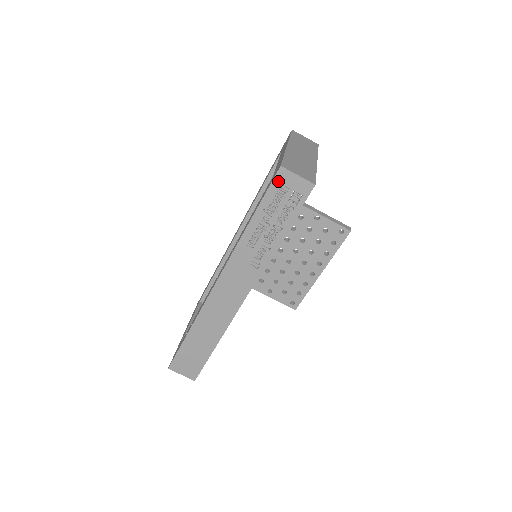
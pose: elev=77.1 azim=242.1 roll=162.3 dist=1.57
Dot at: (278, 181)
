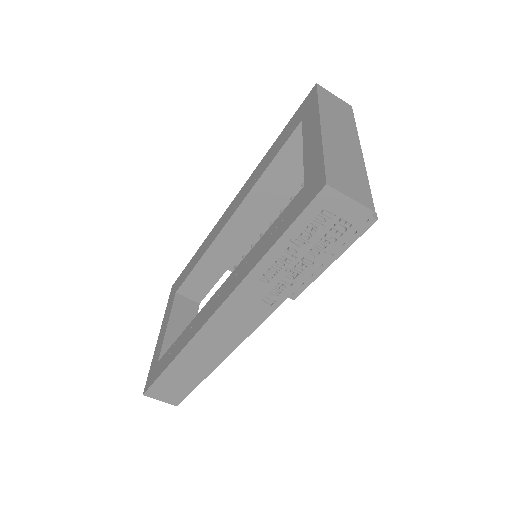
Dot at: (318, 204)
